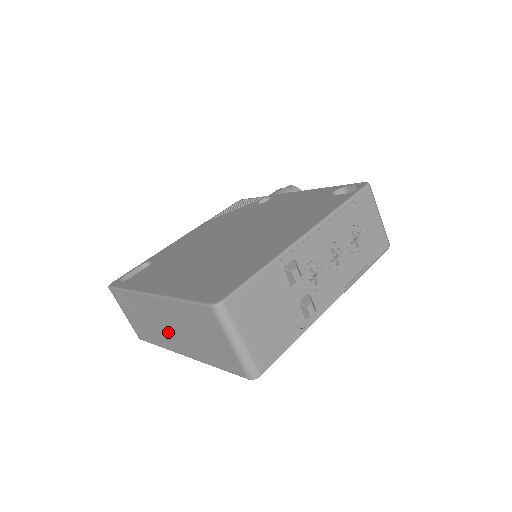
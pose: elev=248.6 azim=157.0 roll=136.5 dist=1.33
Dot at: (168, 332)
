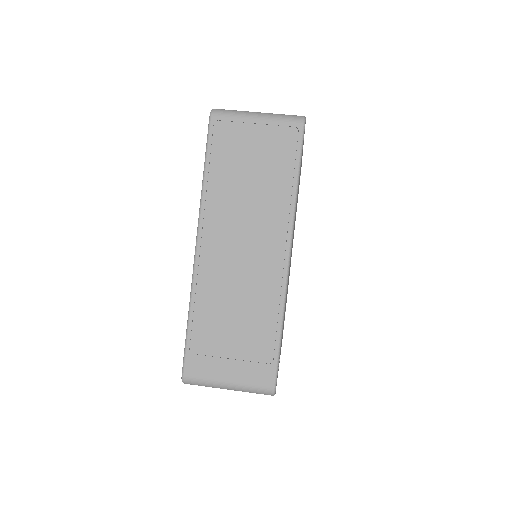
Dot at: (251, 261)
